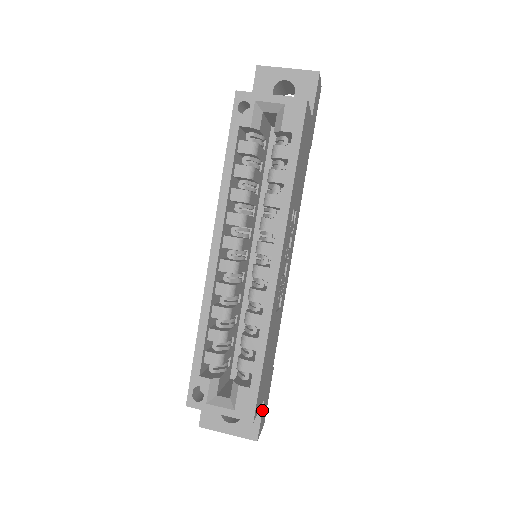
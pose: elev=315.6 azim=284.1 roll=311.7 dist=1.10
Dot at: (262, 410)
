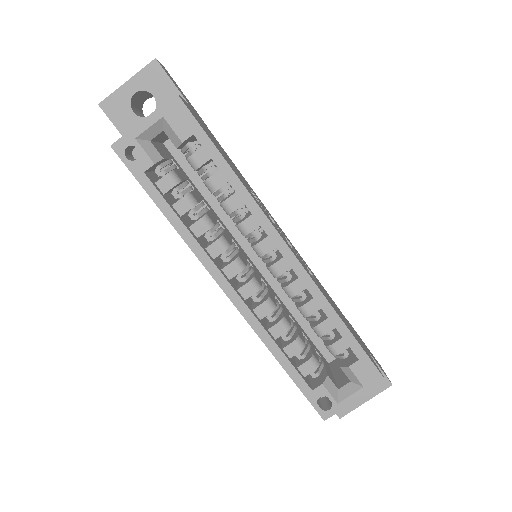
Dot at: (374, 360)
